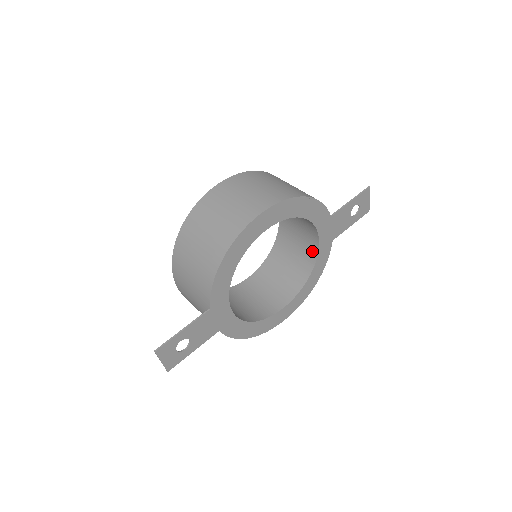
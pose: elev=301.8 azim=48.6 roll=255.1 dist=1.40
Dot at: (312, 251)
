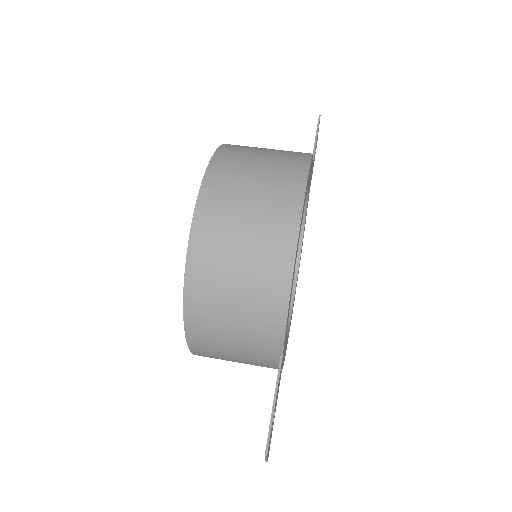
Dot at: occluded
